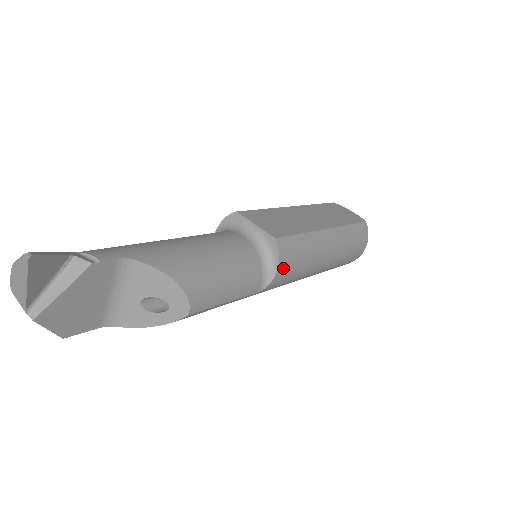
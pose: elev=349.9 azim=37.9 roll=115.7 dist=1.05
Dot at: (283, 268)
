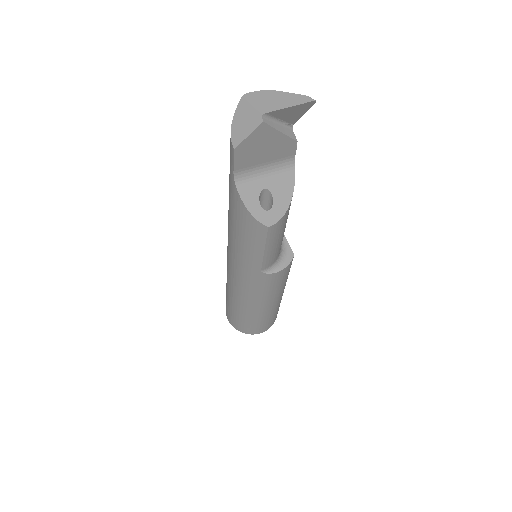
Dot at: (279, 274)
